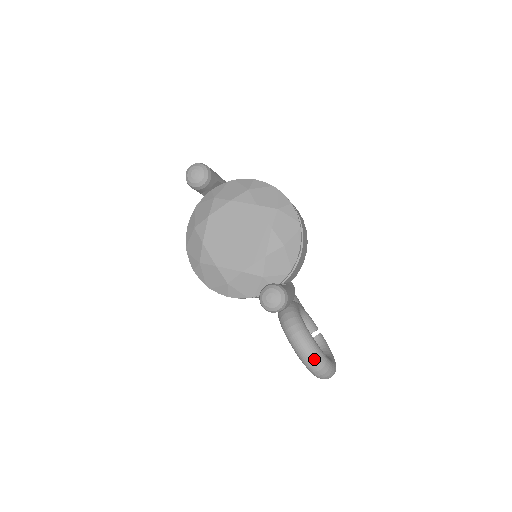
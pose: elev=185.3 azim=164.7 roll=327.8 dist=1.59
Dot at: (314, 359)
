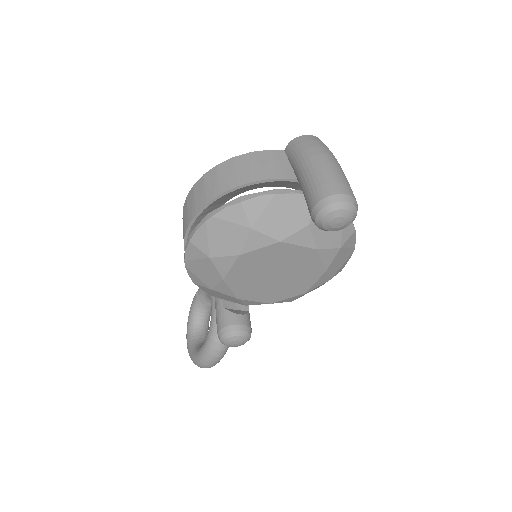
Dot at: occluded
